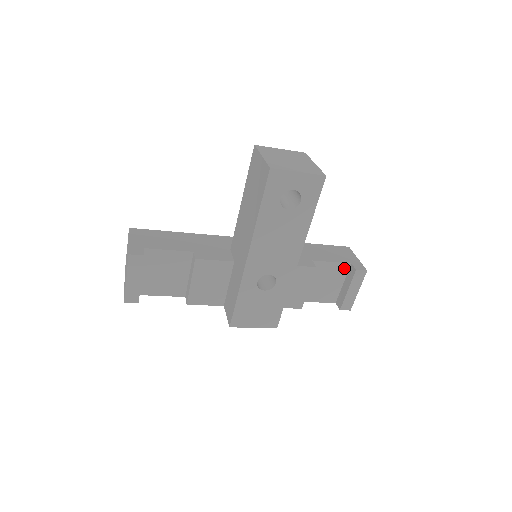
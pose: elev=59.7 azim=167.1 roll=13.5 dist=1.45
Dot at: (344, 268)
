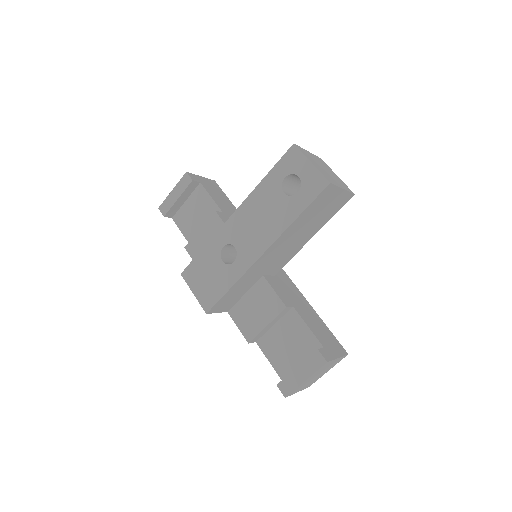
Dot at: (314, 346)
